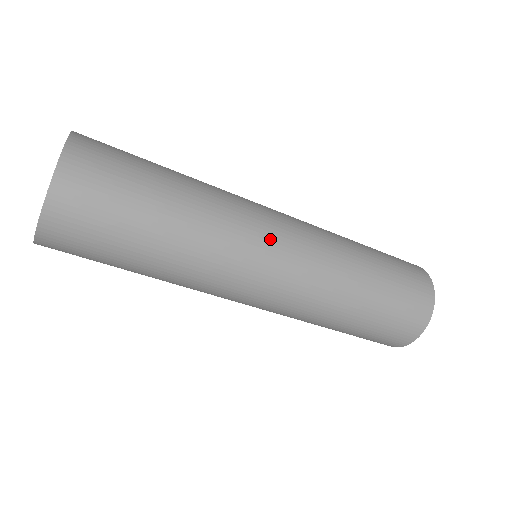
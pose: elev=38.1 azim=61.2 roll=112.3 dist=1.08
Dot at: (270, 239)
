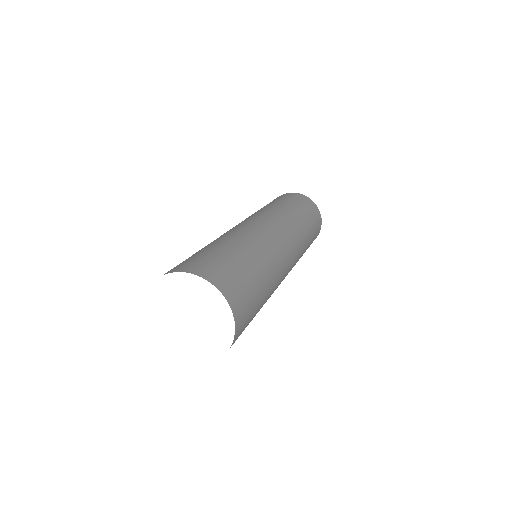
Dot at: (289, 261)
